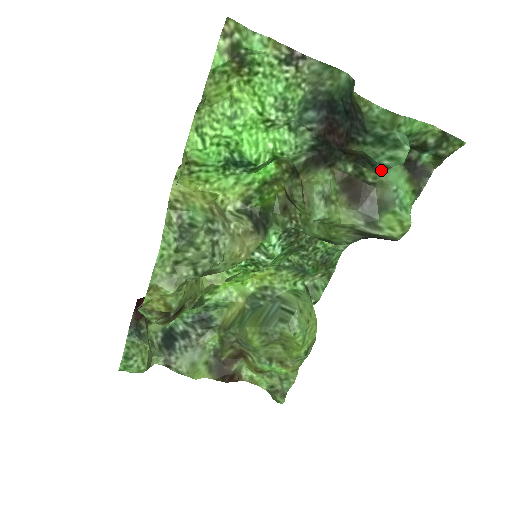
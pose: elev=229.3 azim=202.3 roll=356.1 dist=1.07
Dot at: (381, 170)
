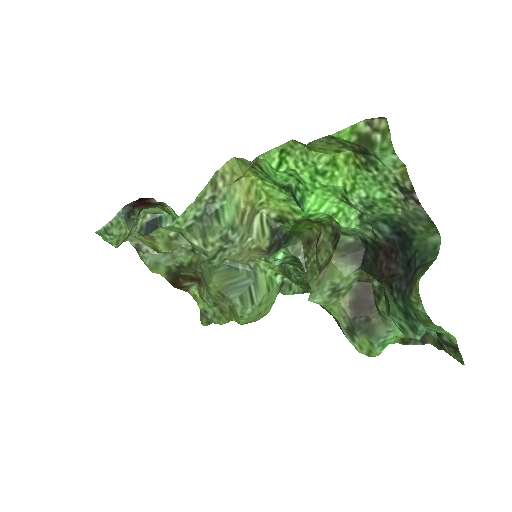
Dot at: occluded
